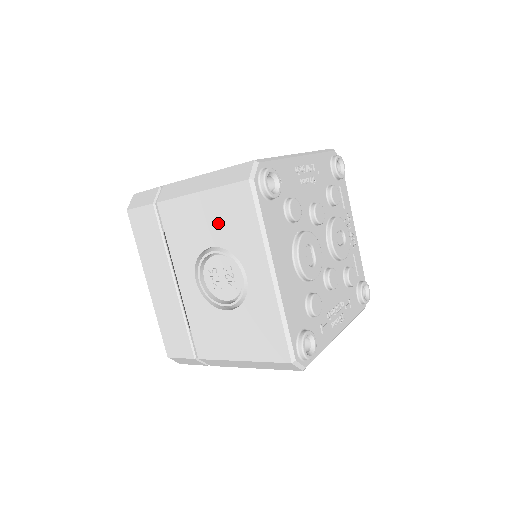
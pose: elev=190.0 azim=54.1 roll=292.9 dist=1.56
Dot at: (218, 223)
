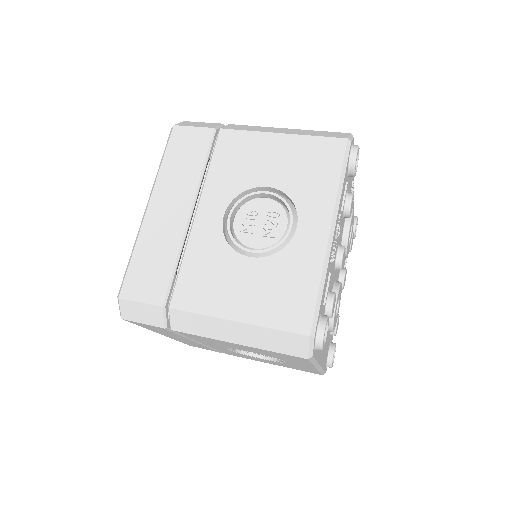
Dot at: (260, 352)
